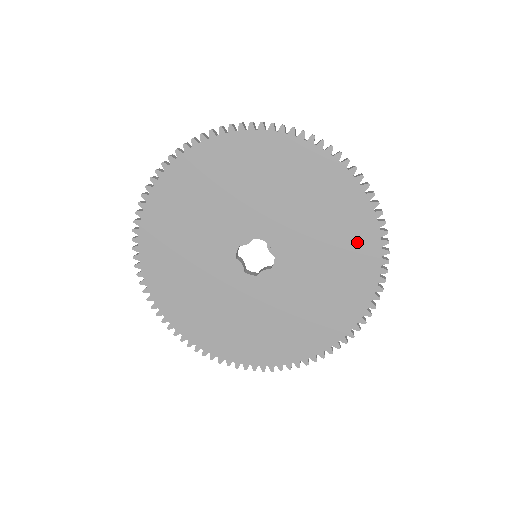
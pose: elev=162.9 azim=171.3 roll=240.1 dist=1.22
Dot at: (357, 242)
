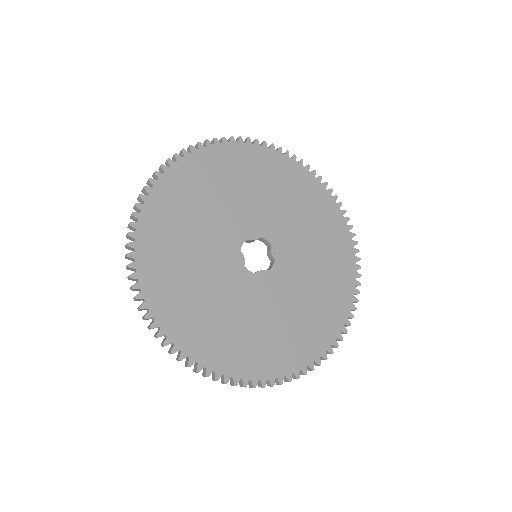
Dot at: (340, 268)
